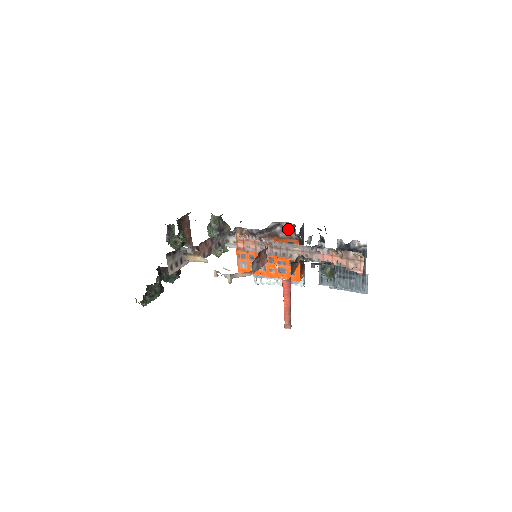
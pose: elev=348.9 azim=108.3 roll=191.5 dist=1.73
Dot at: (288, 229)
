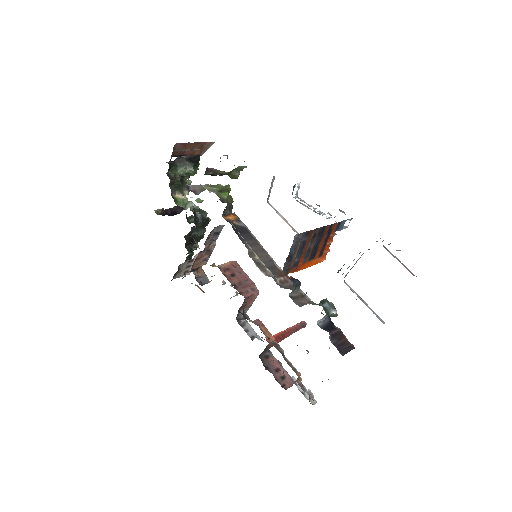
Dot at: occluded
